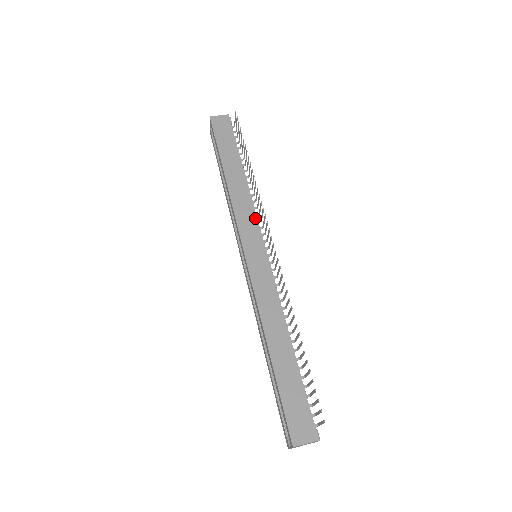
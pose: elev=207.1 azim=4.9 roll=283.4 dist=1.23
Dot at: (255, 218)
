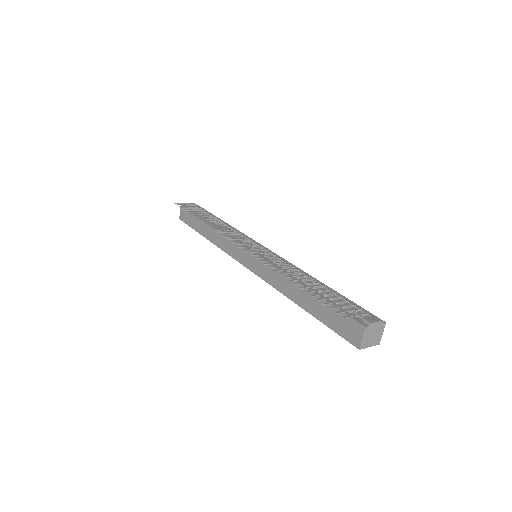
Dot at: (232, 240)
